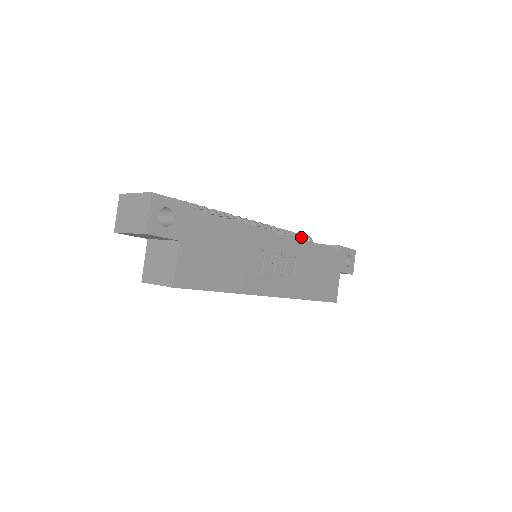
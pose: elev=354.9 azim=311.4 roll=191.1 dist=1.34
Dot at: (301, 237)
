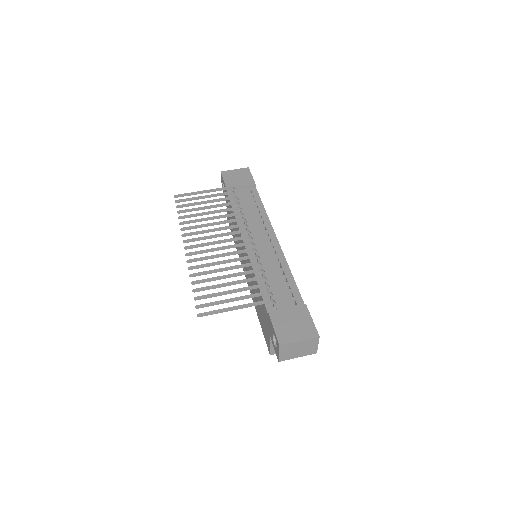
Dot at: (238, 199)
